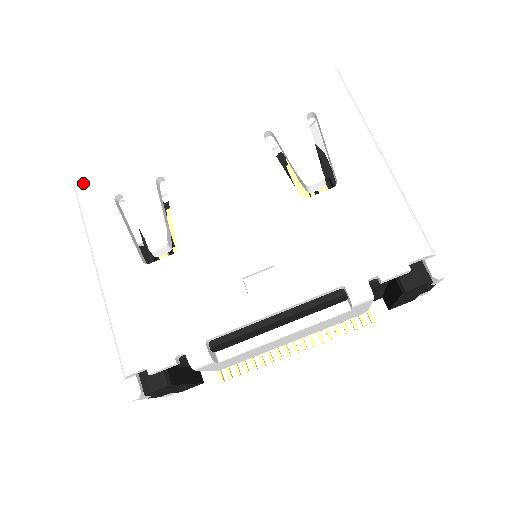
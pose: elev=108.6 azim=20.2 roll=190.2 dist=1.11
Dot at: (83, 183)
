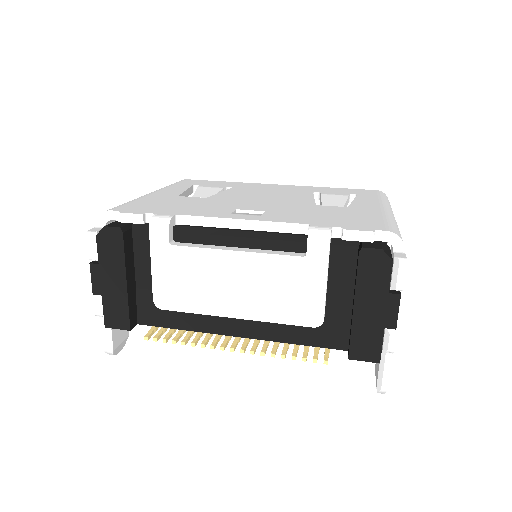
Dot at: (183, 180)
